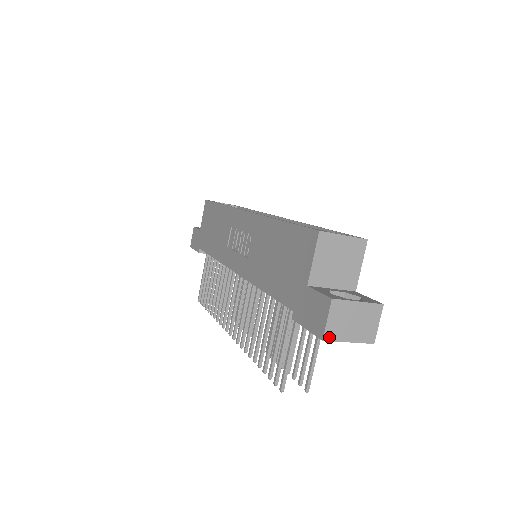
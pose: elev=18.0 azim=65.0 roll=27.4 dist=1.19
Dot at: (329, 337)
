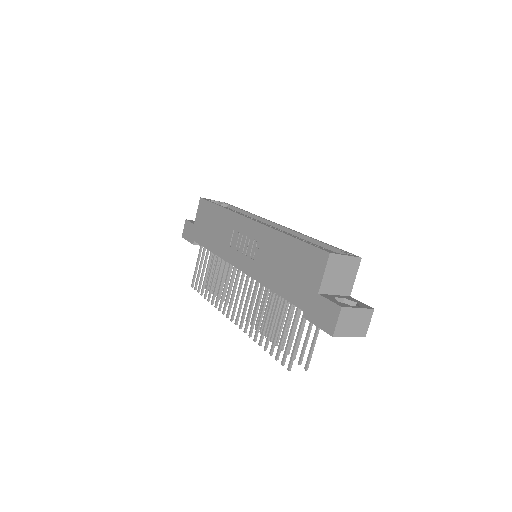
Dot at: (337, 334)
